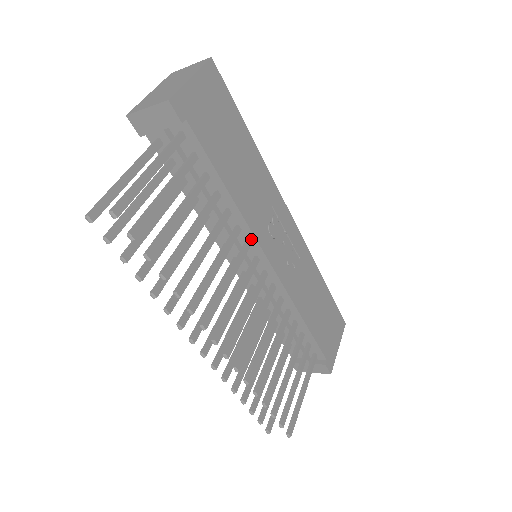
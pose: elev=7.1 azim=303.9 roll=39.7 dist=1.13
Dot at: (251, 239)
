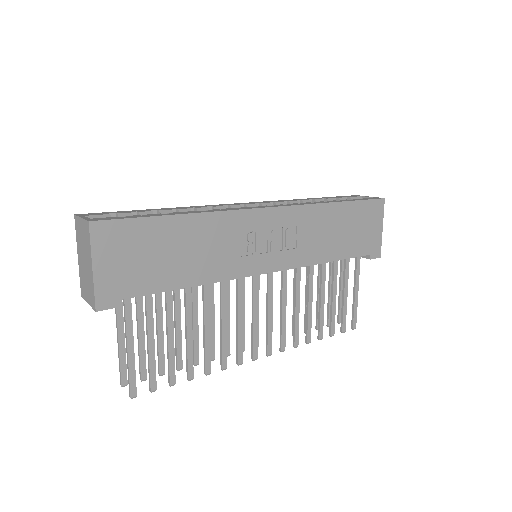
Dot at: (239, 277)
